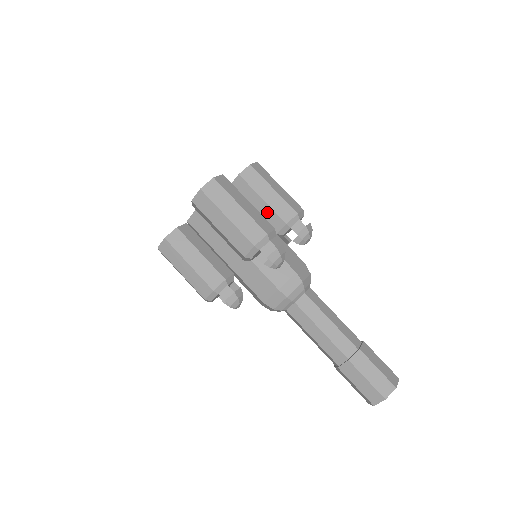
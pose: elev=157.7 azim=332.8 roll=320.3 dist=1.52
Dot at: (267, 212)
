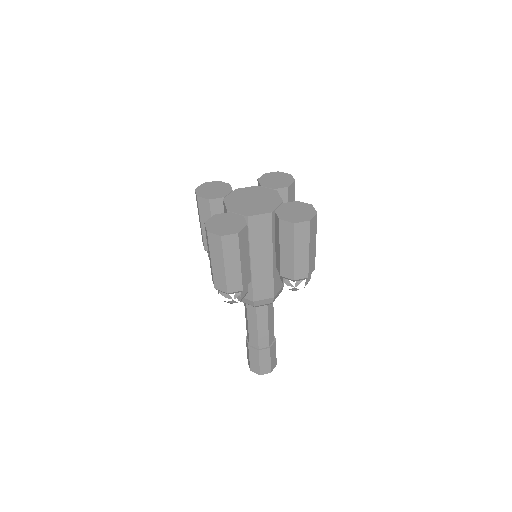
Dot at: occluded
